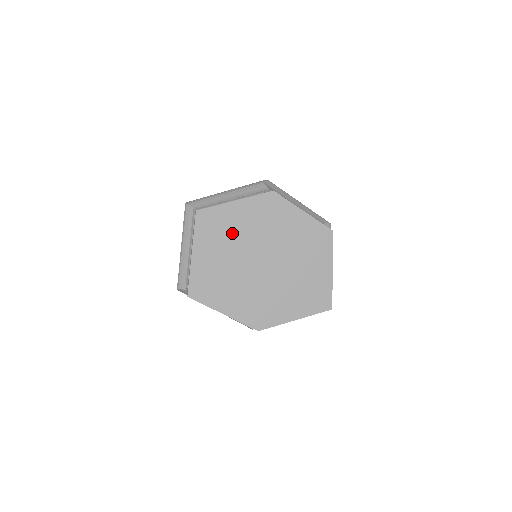
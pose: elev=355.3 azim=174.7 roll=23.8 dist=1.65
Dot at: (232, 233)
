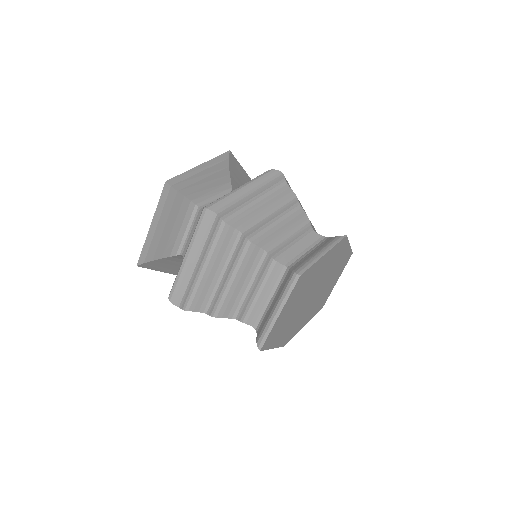
Dot at: (309, 283)
